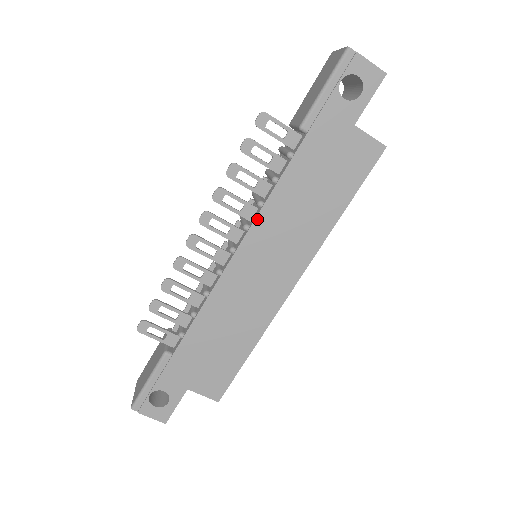
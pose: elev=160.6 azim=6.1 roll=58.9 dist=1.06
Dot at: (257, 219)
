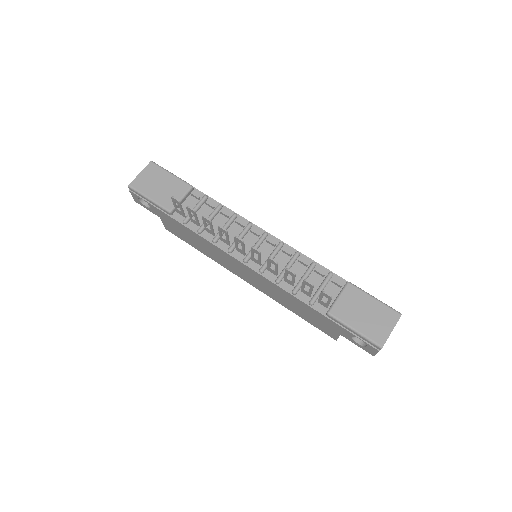
Dot at: (268, 280)
